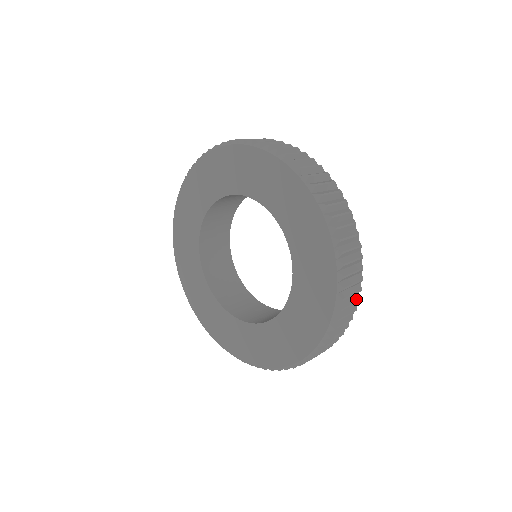
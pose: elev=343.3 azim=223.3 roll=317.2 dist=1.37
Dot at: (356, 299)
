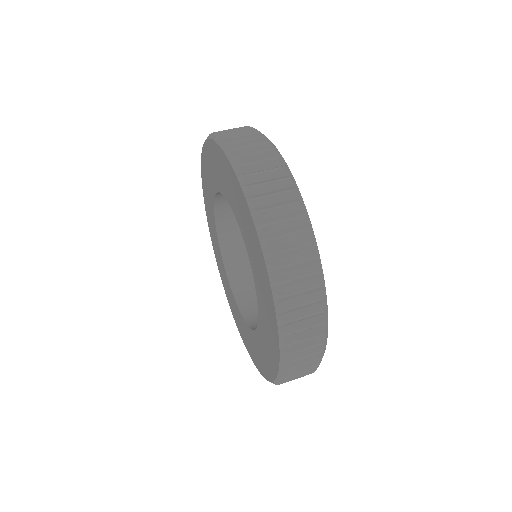
Dot at: (316, 356)
